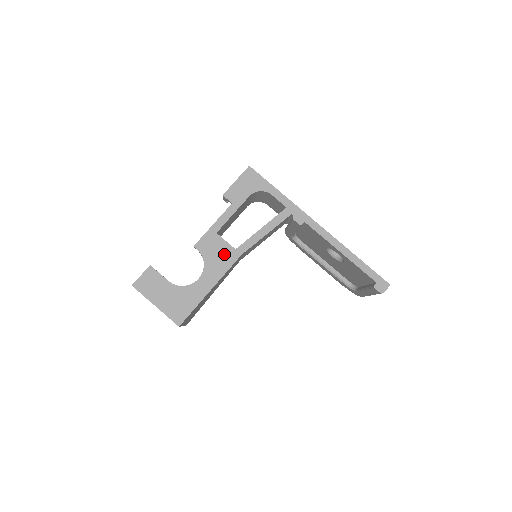
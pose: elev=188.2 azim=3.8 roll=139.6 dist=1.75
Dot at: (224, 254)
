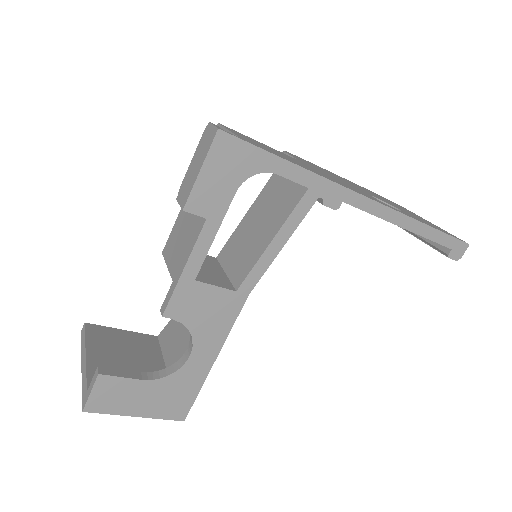
Dot at: (219, 306)
